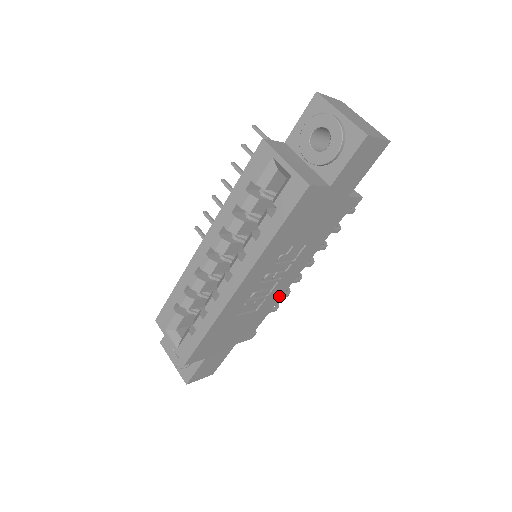
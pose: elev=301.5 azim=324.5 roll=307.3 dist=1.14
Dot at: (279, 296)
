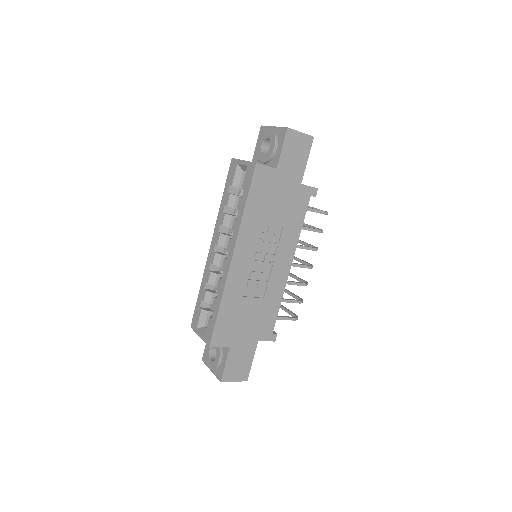
Dot at: (282, 287)
